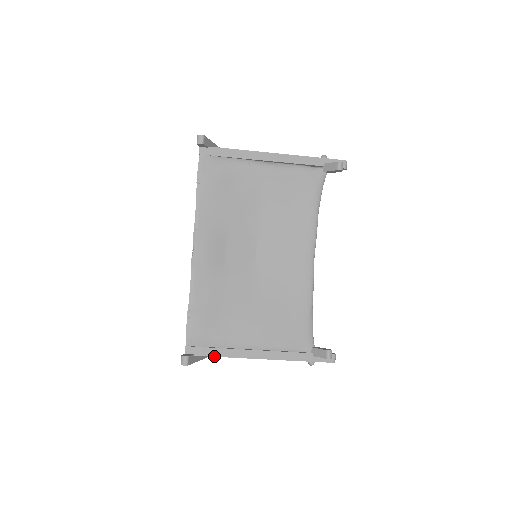
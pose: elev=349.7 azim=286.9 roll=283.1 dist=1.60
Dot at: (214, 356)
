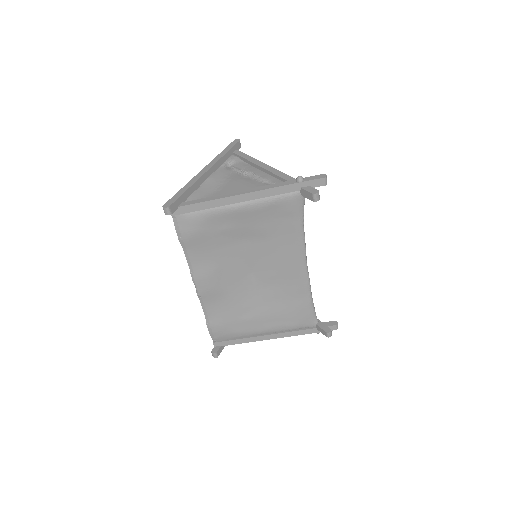
Dot at: occluded
